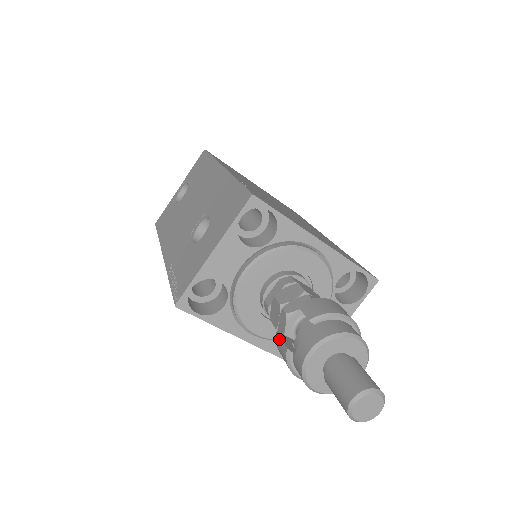
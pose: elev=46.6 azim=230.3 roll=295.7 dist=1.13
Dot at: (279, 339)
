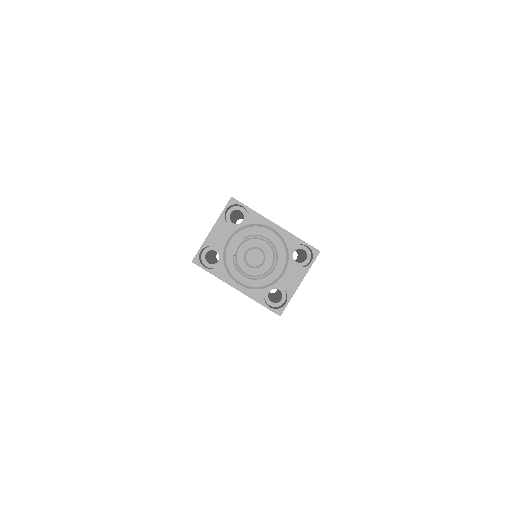
Dot at: occluded
